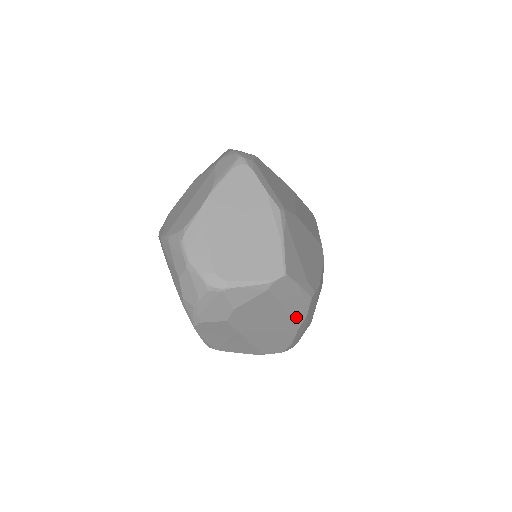
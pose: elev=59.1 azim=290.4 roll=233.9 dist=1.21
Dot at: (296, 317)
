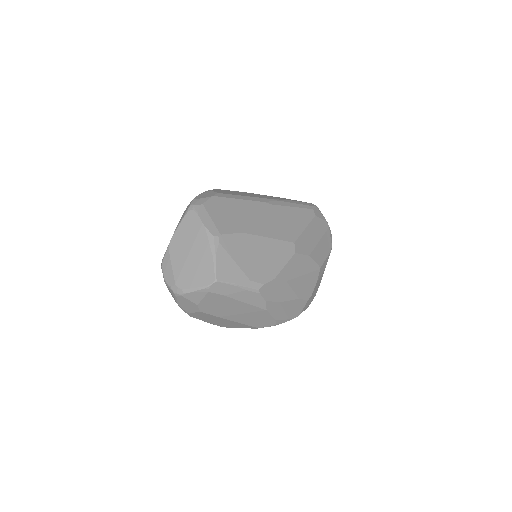
Dot at: (255, 303)
